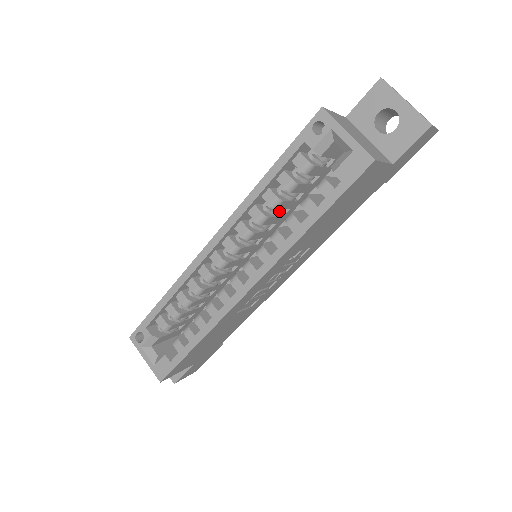
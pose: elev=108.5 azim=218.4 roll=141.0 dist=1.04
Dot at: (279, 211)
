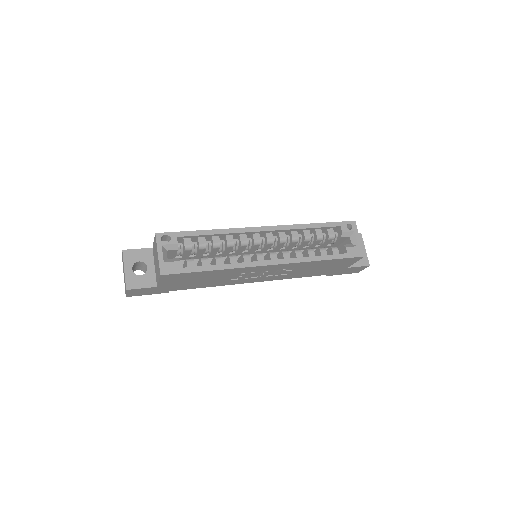
Dot at: (300, 244)
